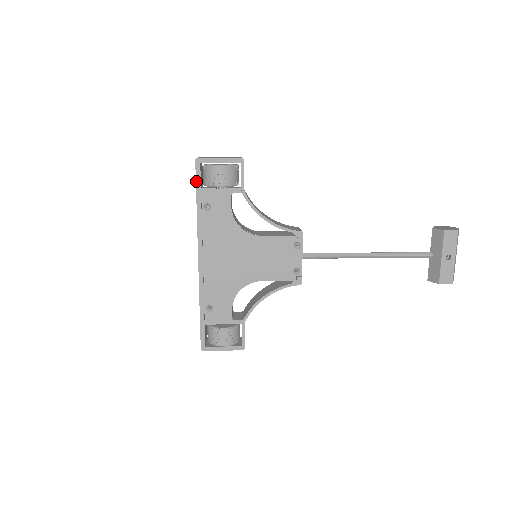
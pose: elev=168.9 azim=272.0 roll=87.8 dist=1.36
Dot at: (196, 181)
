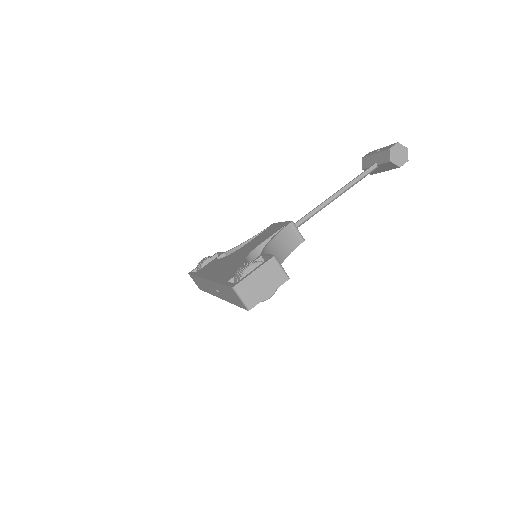
Dot at: occluded
